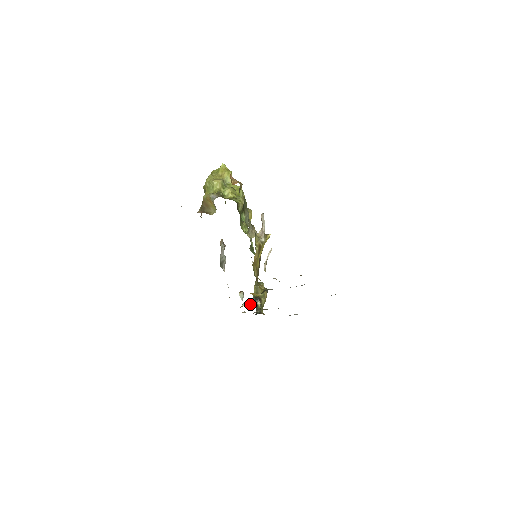
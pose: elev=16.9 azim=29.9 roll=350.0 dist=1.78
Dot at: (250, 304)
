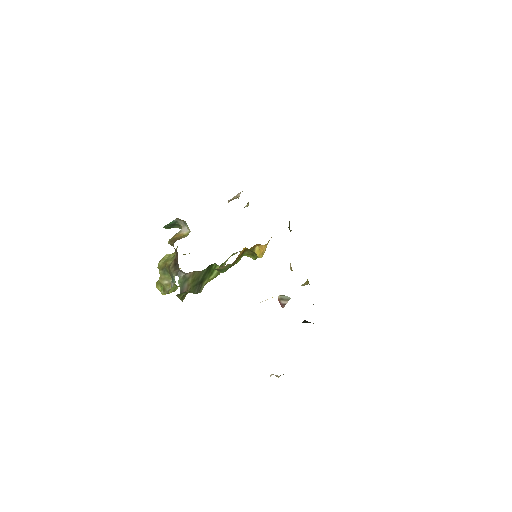
Dot at: occluded
